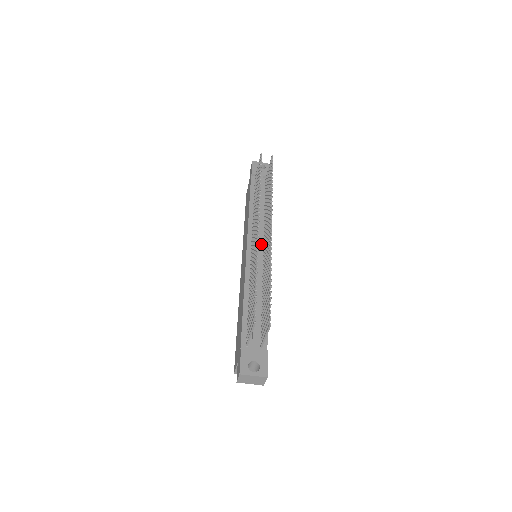
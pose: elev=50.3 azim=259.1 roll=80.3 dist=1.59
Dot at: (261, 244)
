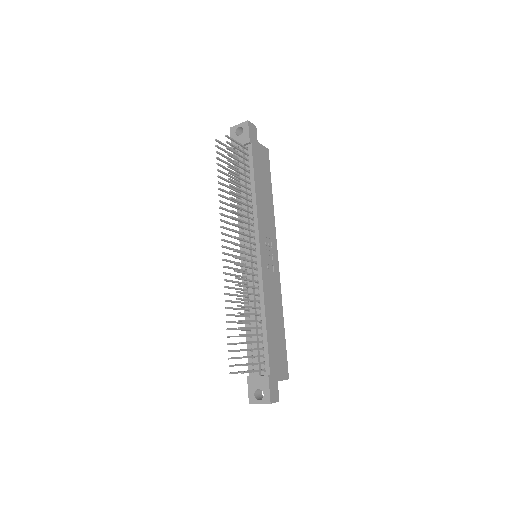
Dot at: (252, 246)
